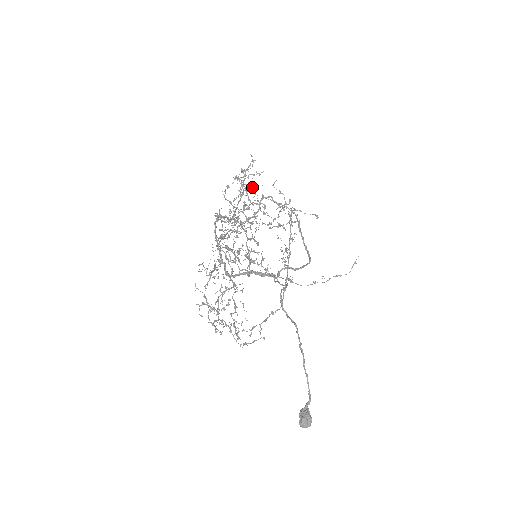
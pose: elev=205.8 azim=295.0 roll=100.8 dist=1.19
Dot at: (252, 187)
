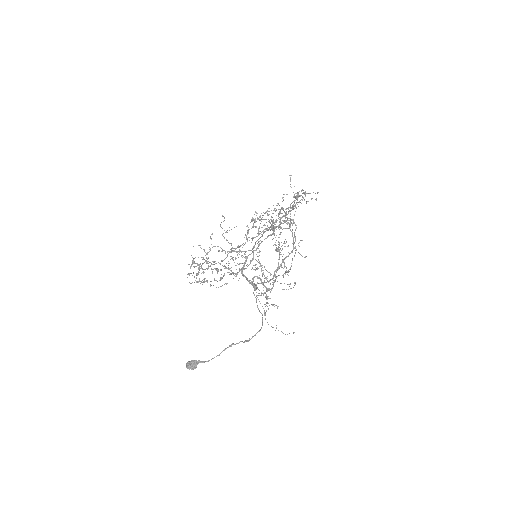
Dot at: (294, 200)
